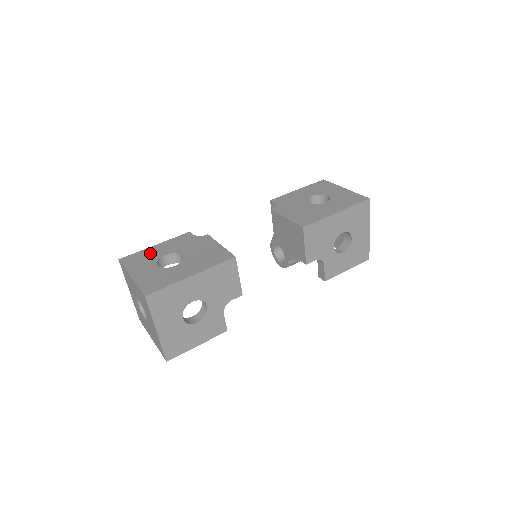
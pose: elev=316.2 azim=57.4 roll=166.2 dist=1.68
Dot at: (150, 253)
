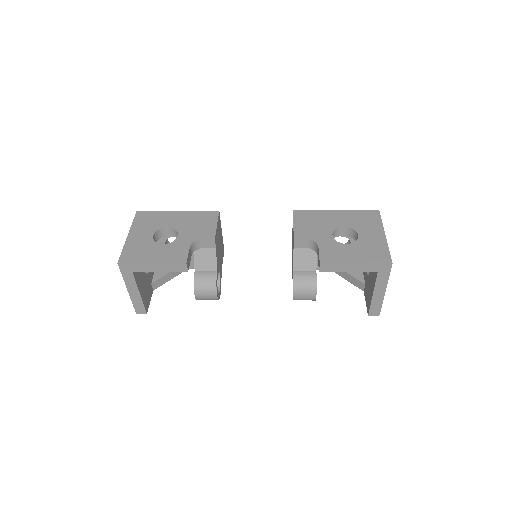
Dot at: occluded
